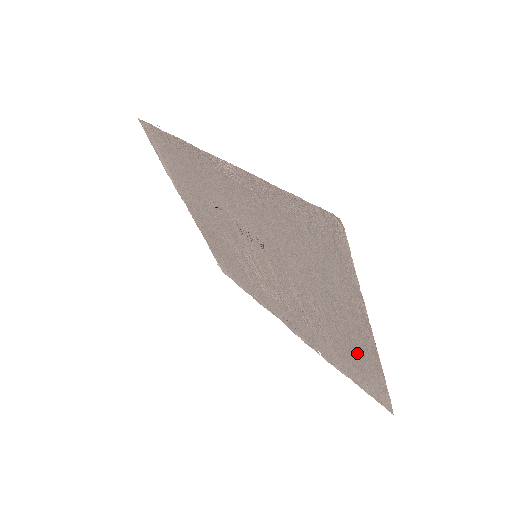
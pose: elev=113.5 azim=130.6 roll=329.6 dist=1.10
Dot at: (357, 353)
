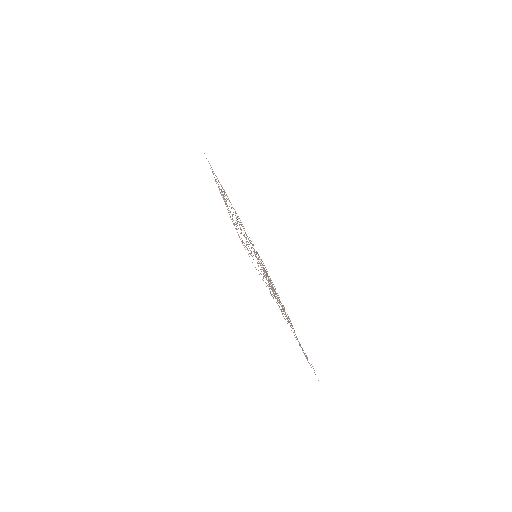
Dot at: occluded
